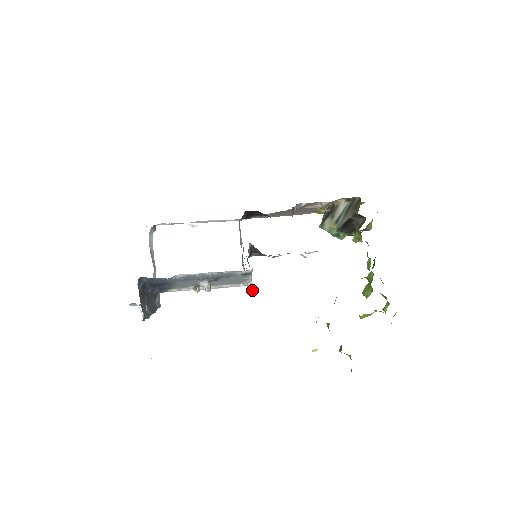
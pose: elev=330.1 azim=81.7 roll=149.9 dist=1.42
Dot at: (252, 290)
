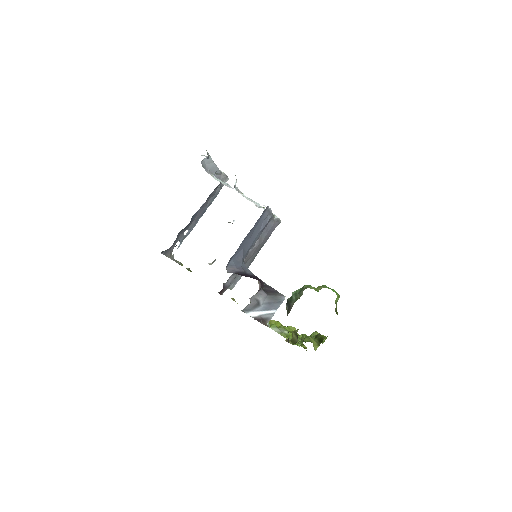
Dot at: (232, 287)
